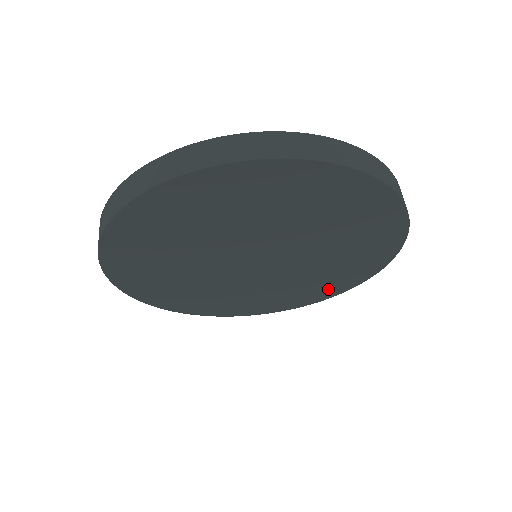
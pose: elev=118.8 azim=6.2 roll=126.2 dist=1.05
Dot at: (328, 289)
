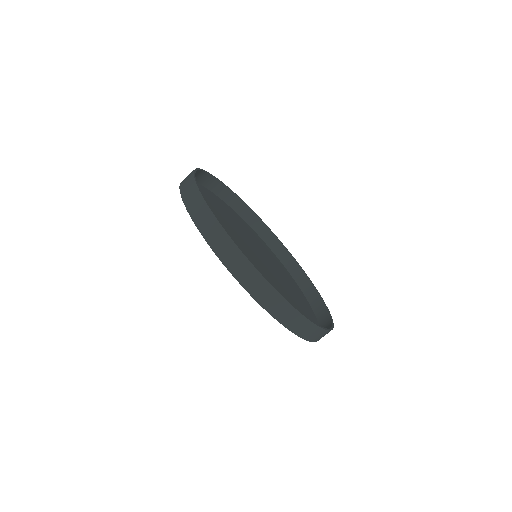
Dot at: occluded
